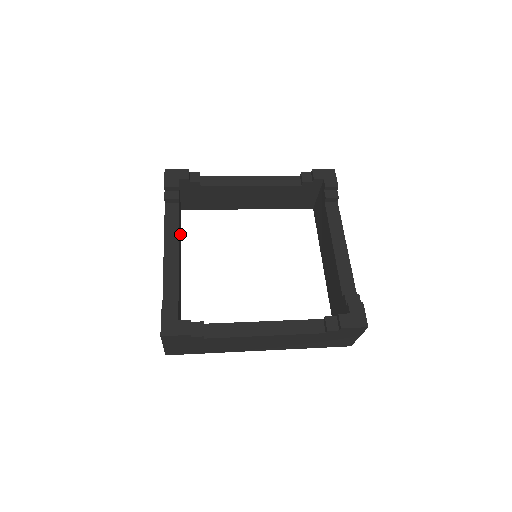
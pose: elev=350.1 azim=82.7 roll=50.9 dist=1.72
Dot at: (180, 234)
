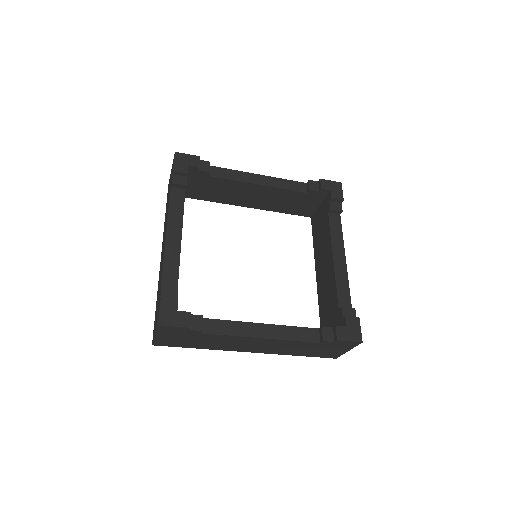
Dot at: occluded
